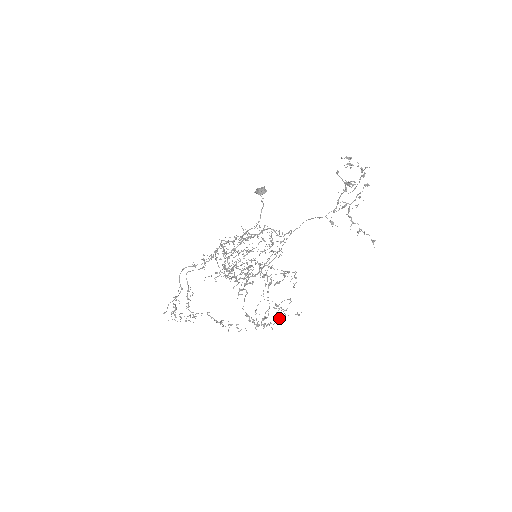
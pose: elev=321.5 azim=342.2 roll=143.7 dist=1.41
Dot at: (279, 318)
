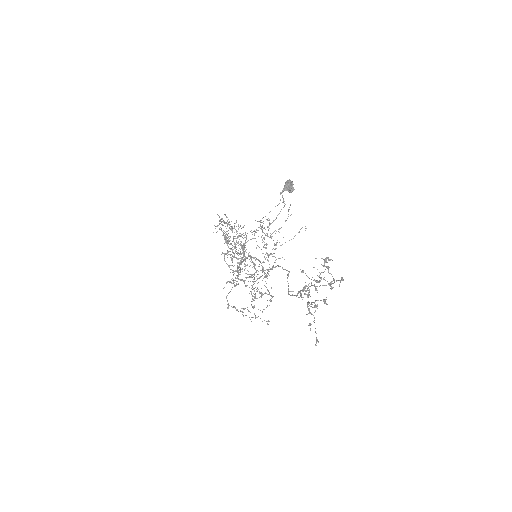
Dot at: (250, 319)
